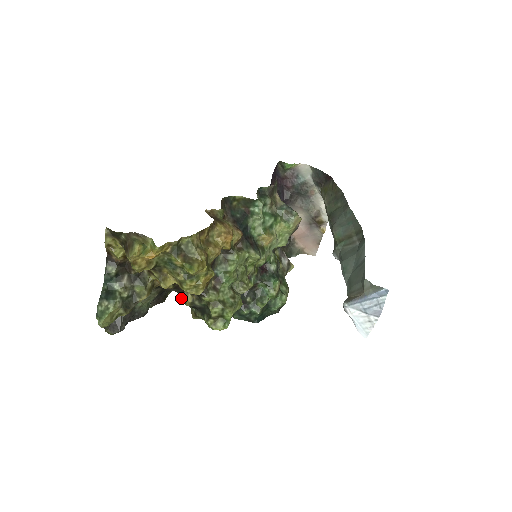
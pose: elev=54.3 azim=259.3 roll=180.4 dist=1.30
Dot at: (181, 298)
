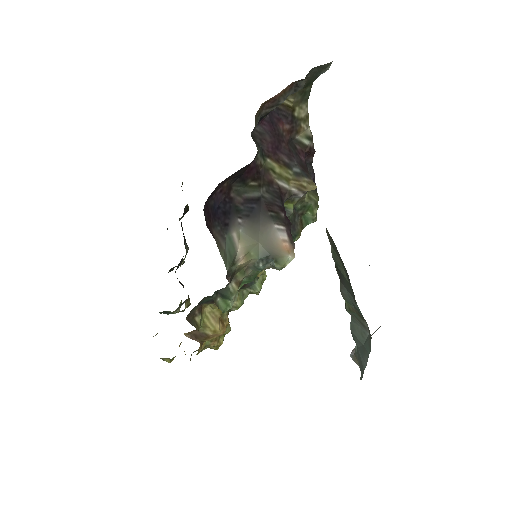
Dot at: occluded
